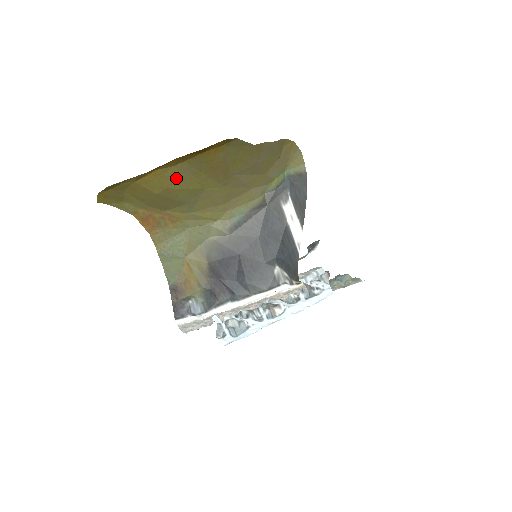
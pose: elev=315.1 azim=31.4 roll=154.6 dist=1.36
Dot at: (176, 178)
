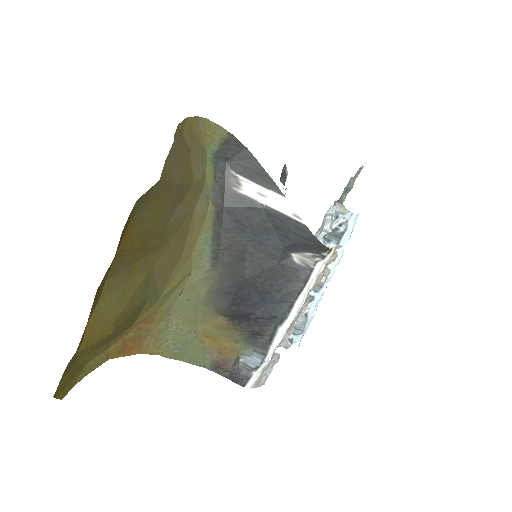
Dot at: (115, 300)
